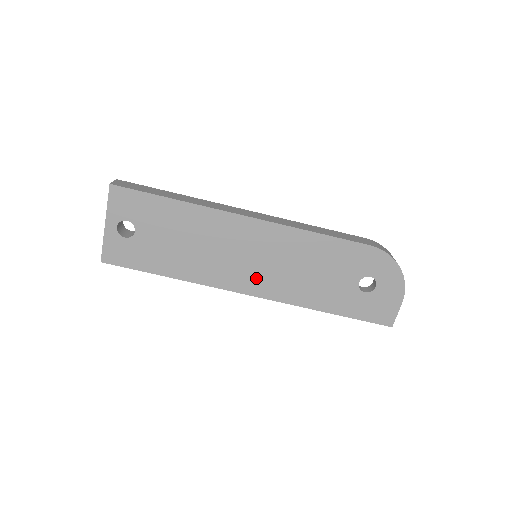
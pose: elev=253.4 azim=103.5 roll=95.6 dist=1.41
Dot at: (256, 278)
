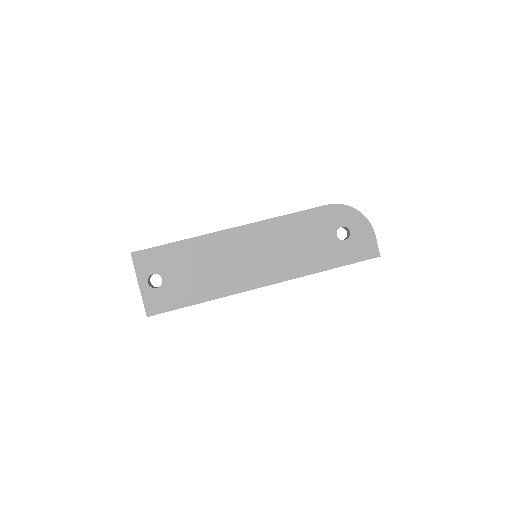
Dot at: (264, 270)
